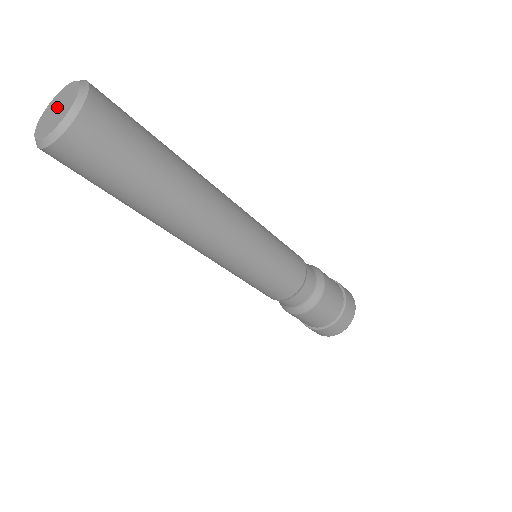
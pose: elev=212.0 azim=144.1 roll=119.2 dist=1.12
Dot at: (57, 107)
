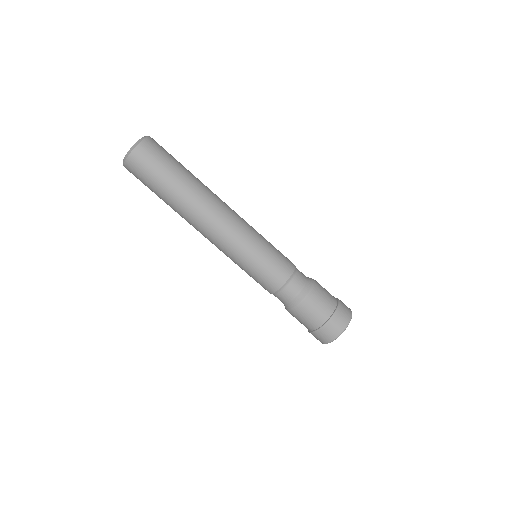
Dot at: occluded
